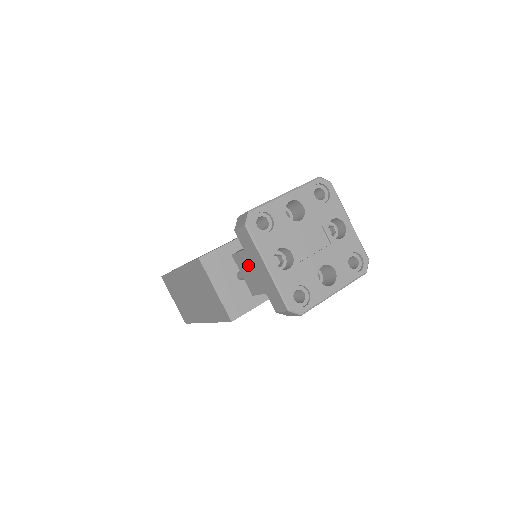
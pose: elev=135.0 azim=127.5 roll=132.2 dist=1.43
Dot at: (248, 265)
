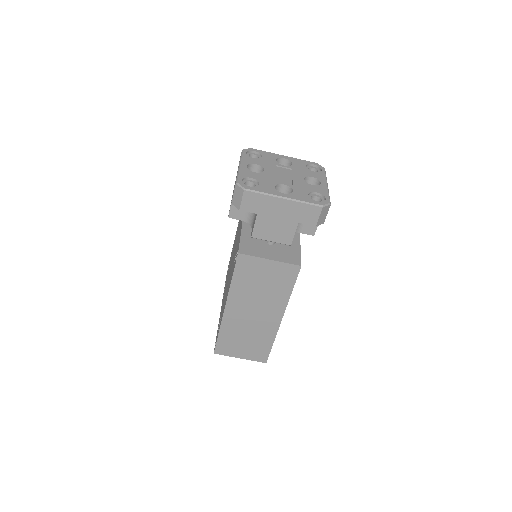
Dot at: (269, 222)
